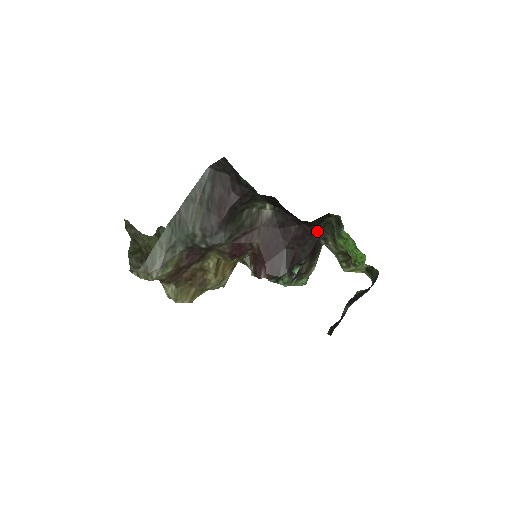
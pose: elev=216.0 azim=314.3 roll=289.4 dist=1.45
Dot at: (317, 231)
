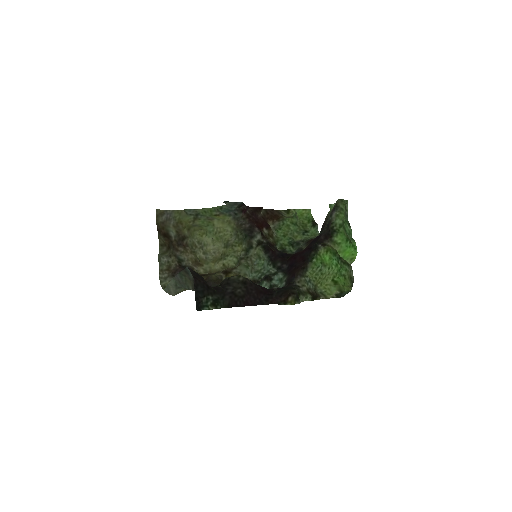
Dot at: (286, 287)
